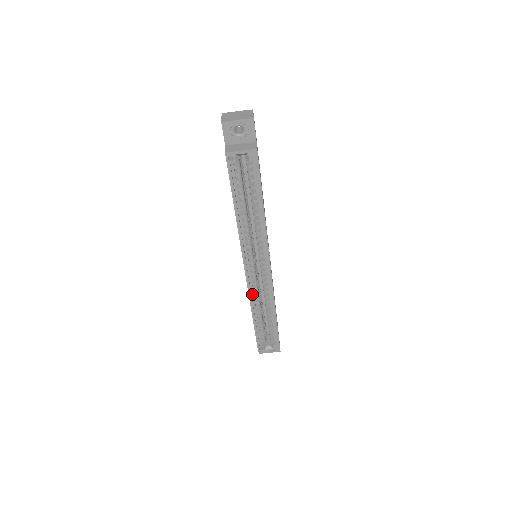
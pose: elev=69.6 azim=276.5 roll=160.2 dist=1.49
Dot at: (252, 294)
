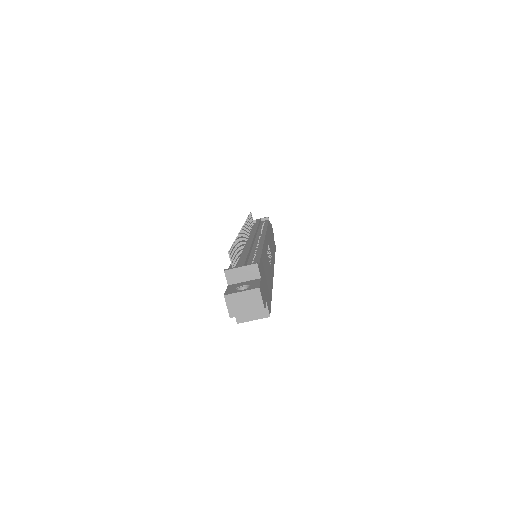
Dot at: occluded
